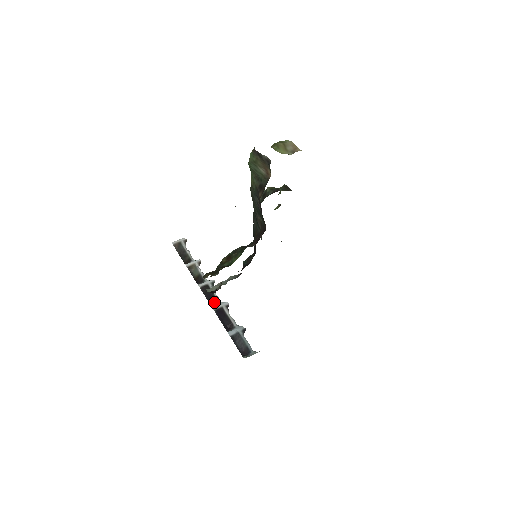
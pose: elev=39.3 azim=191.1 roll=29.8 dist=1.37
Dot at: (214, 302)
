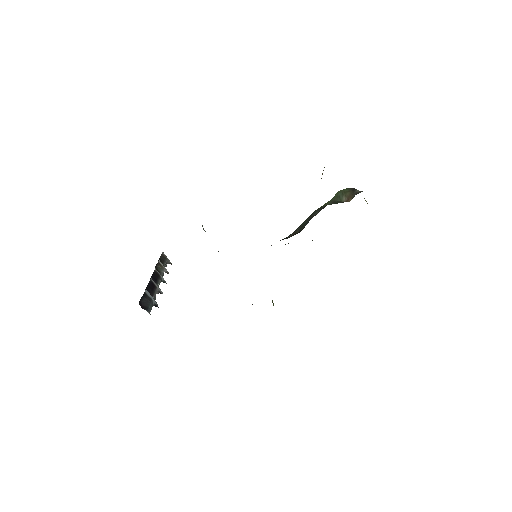
Dot at: (154, 281)
